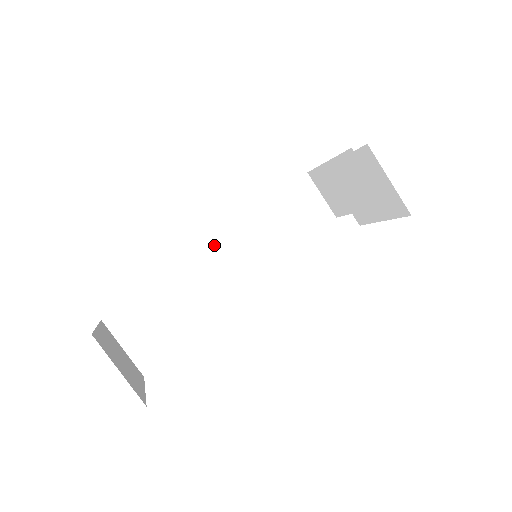
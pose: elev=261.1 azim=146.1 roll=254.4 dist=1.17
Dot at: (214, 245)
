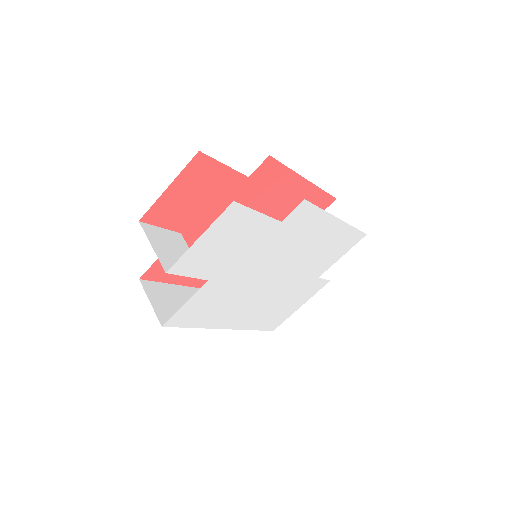
Dot at: (189, 291)
